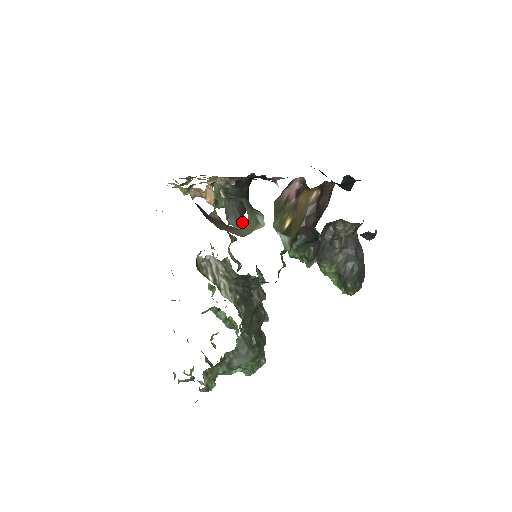
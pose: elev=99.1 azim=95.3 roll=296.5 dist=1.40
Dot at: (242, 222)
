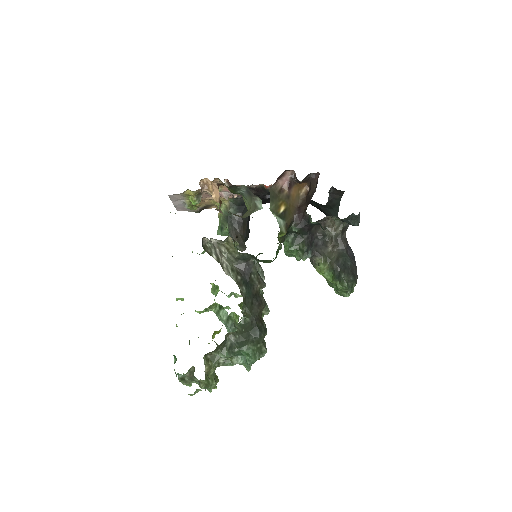
Dot at: (244, 243)
